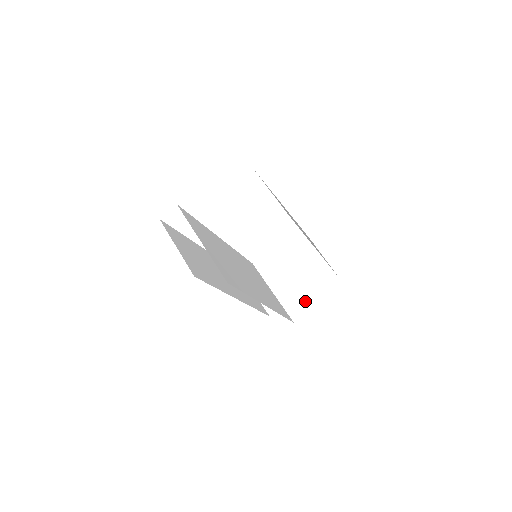
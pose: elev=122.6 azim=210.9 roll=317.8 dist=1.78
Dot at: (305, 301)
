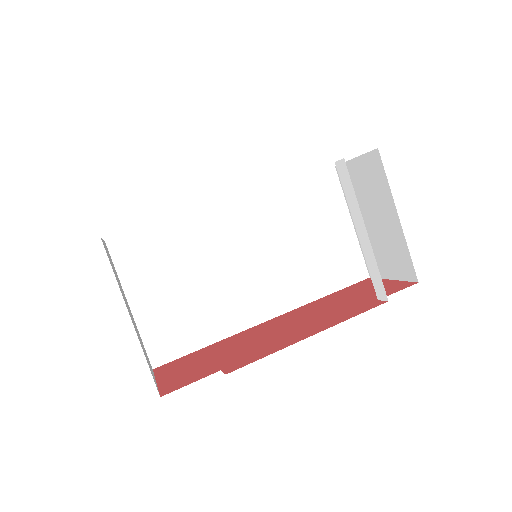
Dot at: (382, 264)
